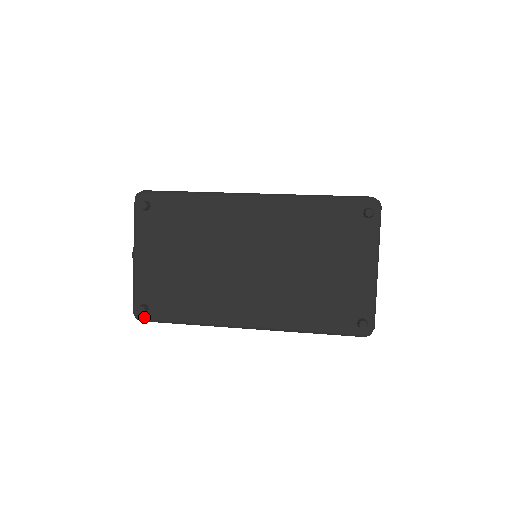
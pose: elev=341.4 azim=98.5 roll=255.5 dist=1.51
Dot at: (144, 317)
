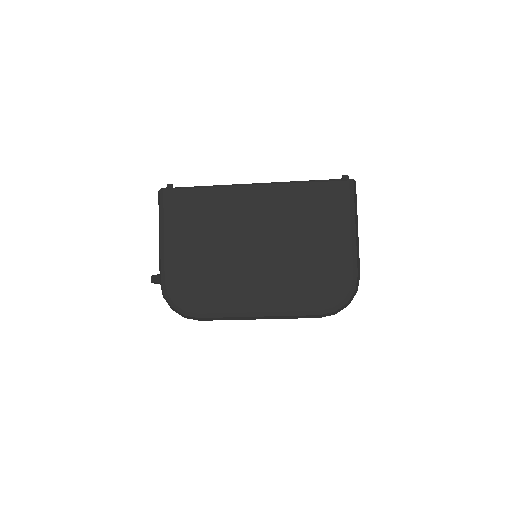
Dot at: (168, 188)
